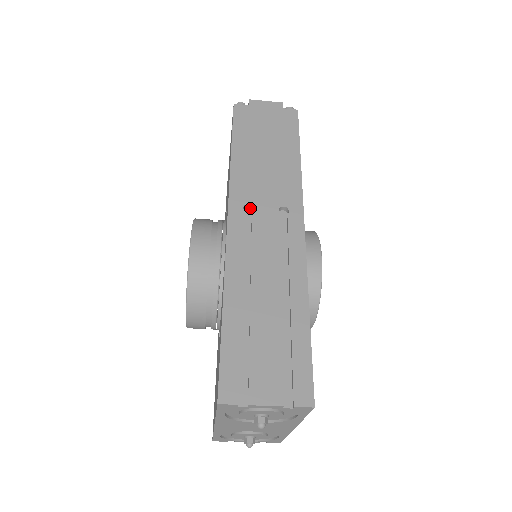
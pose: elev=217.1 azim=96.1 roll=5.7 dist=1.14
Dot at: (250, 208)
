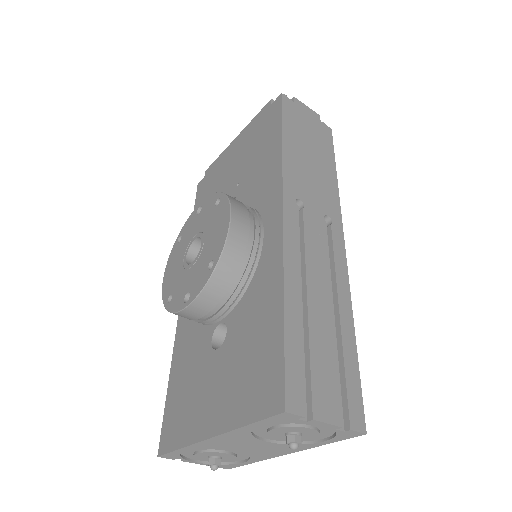
Dot at: (297, 204)
